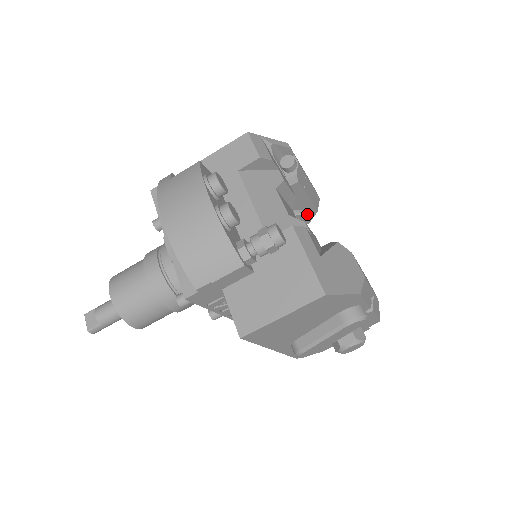
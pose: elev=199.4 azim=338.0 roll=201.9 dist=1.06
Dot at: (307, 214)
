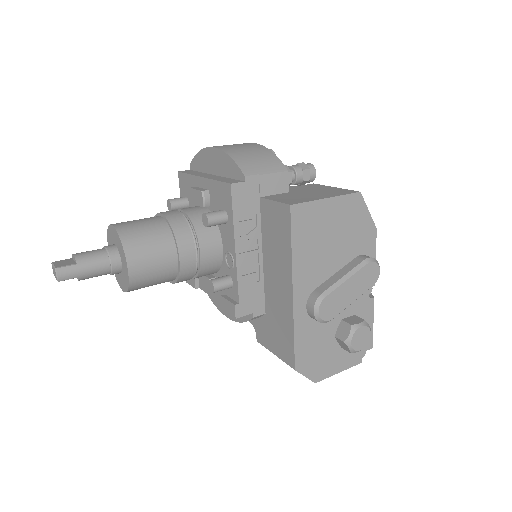
Dot at: occluded
